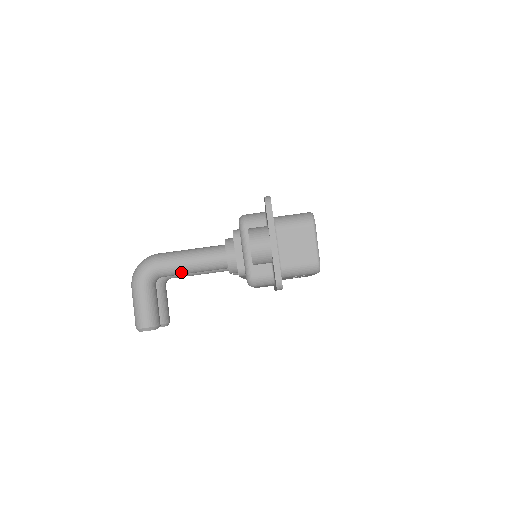
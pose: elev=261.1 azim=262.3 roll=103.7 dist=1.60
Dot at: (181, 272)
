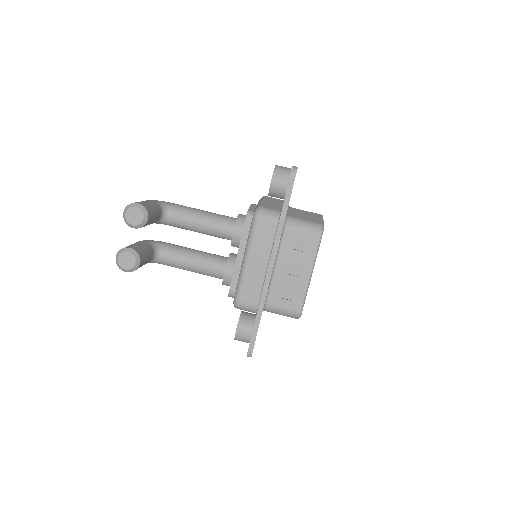
Dot at: (191, 215)
